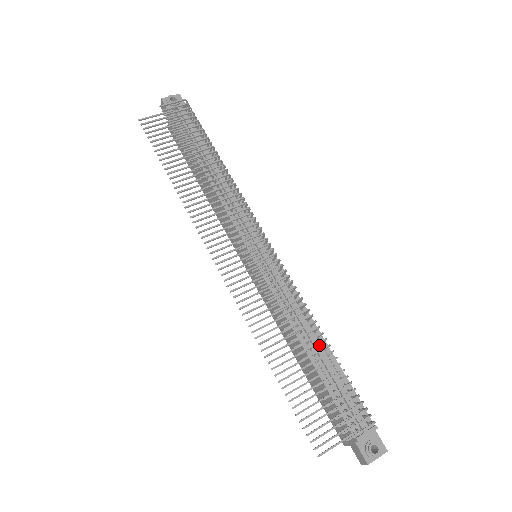
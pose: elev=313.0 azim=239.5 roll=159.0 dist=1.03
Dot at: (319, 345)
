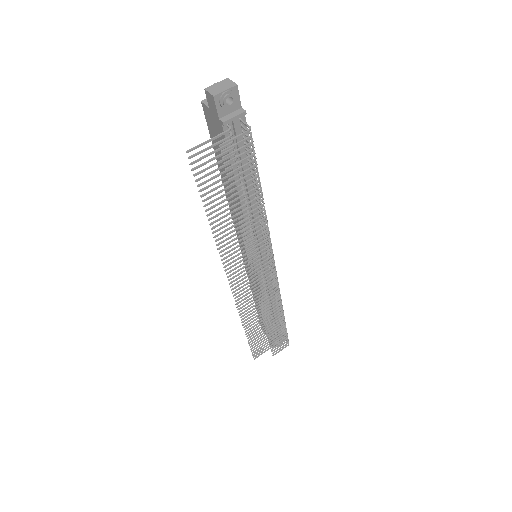
Dot at: (276, 308)
